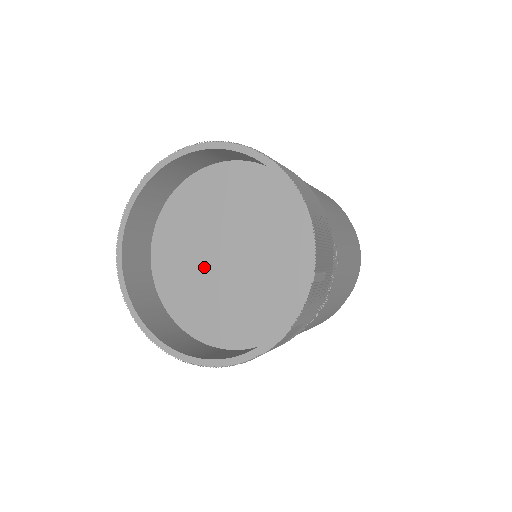
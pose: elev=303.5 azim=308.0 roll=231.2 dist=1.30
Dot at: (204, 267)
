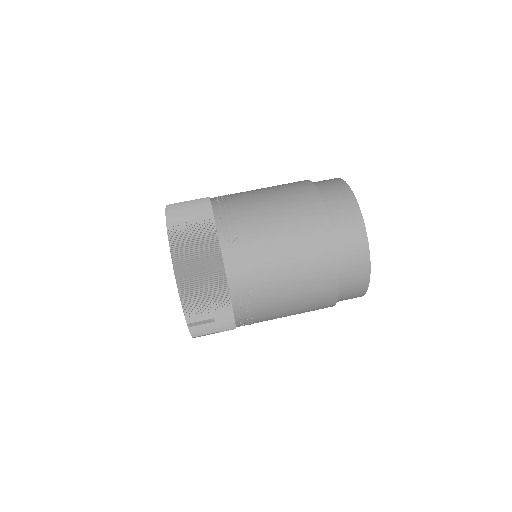
Dot at: occluded
